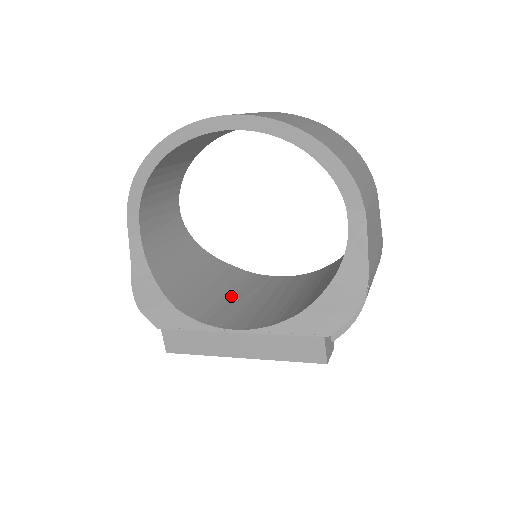
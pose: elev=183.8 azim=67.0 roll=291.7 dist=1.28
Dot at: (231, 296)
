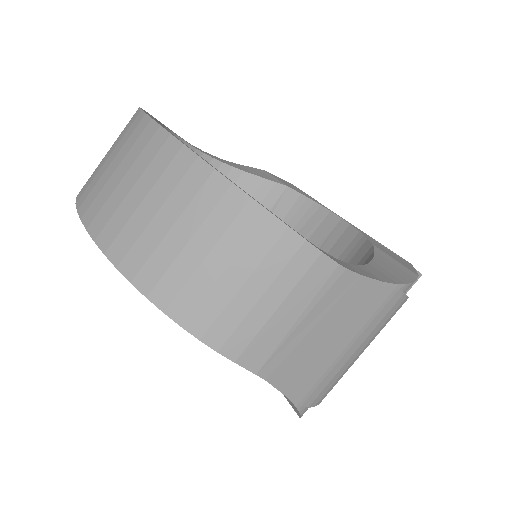
Dot at: occluded
